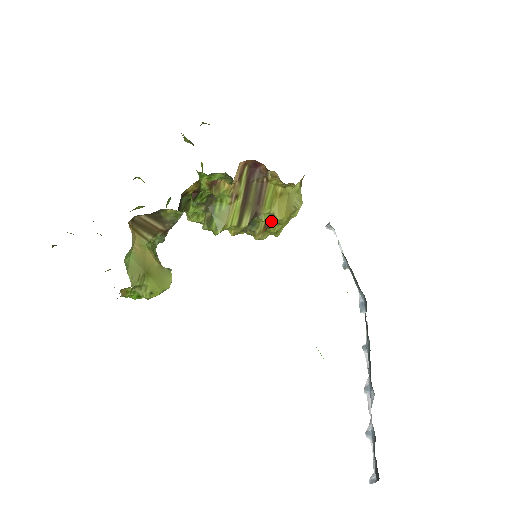
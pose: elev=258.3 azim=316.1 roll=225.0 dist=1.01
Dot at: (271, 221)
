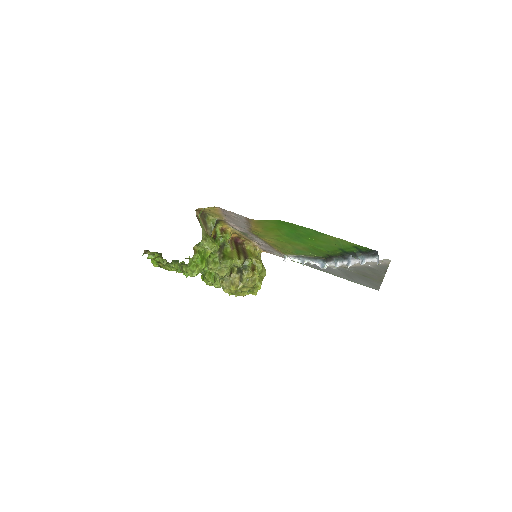
Dot at: (254, 266)
